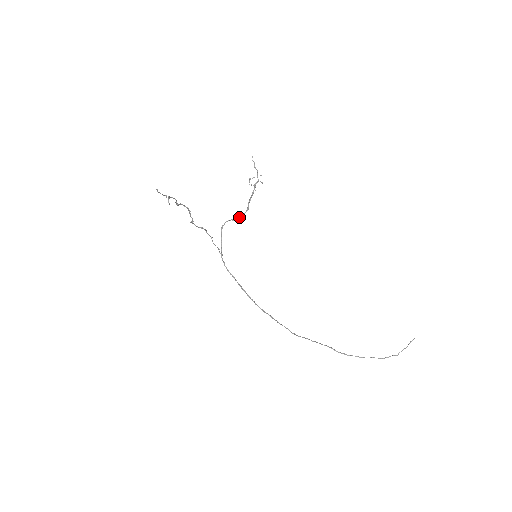
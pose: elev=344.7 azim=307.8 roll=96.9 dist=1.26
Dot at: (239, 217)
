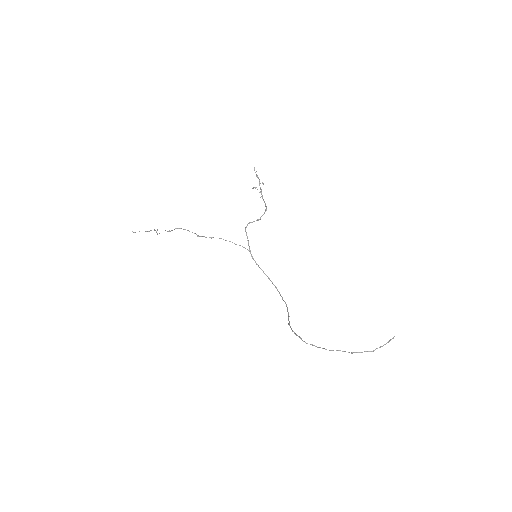
Dot at: (258, 219)
